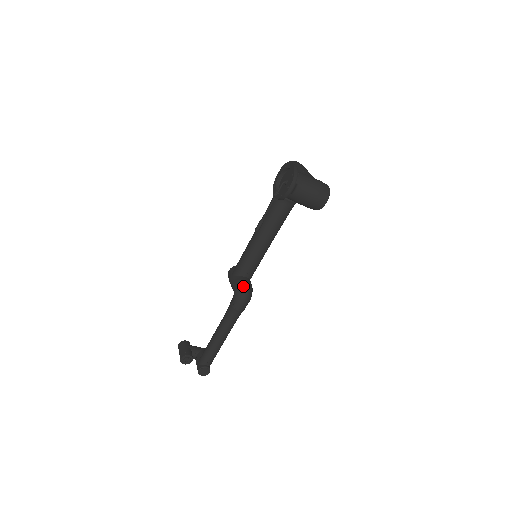
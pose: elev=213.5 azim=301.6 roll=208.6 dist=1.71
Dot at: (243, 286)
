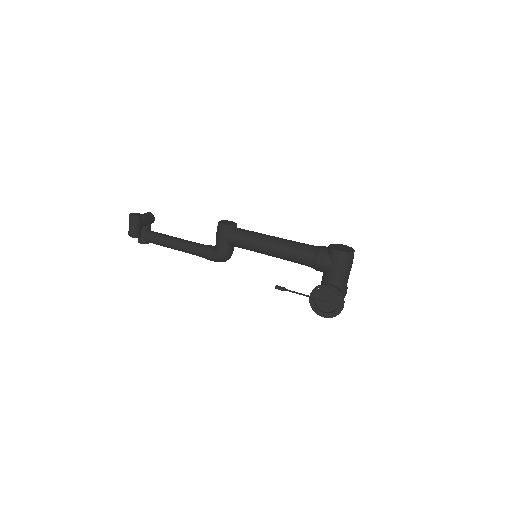
Dot at: (227, 258)
